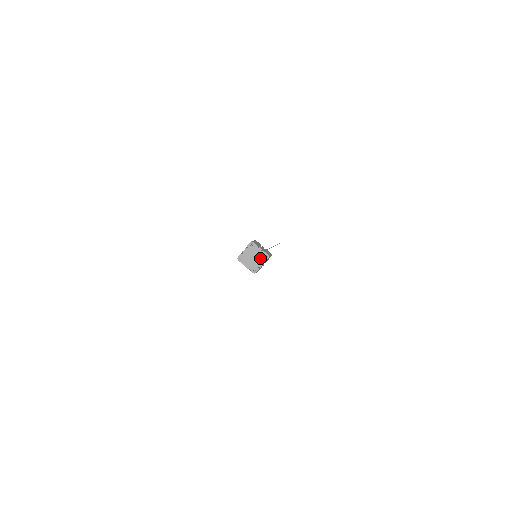
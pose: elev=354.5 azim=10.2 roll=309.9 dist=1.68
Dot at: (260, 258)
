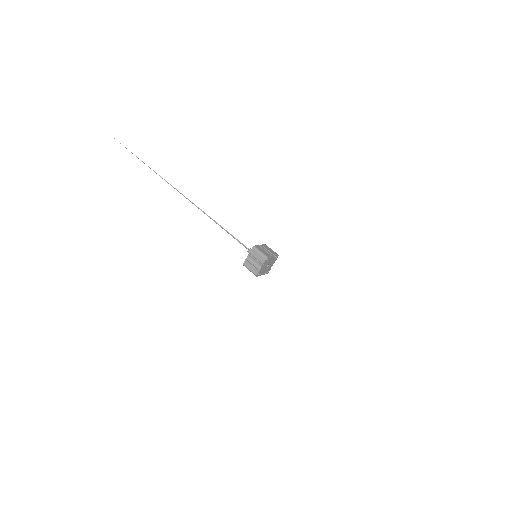
Dot at: (273, 262)
